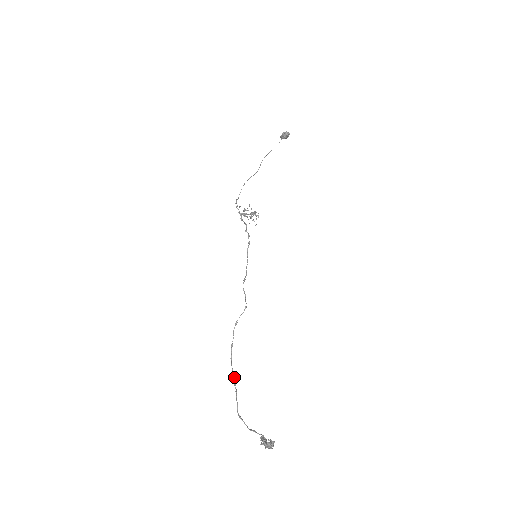
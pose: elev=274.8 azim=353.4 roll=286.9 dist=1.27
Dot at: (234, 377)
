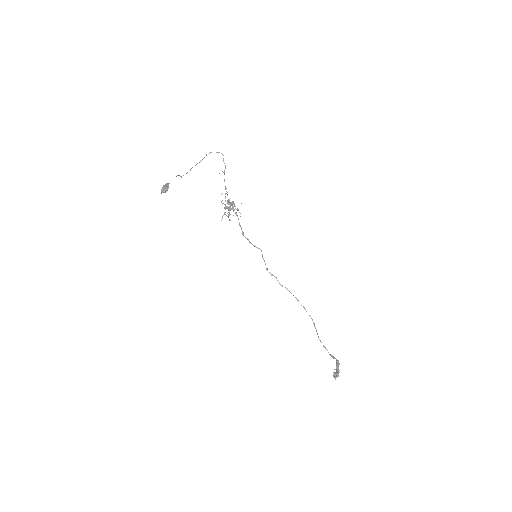
Dot at: (312, 320)
